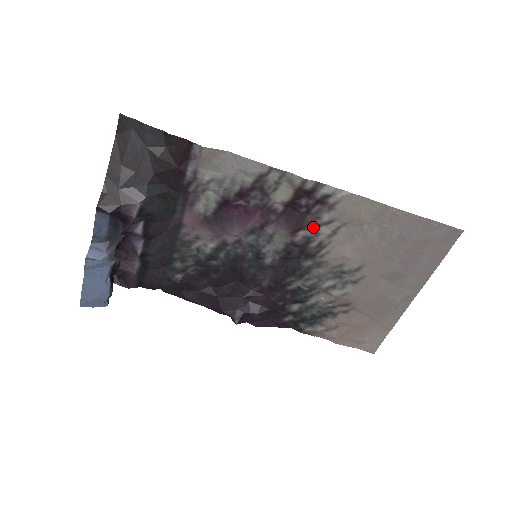
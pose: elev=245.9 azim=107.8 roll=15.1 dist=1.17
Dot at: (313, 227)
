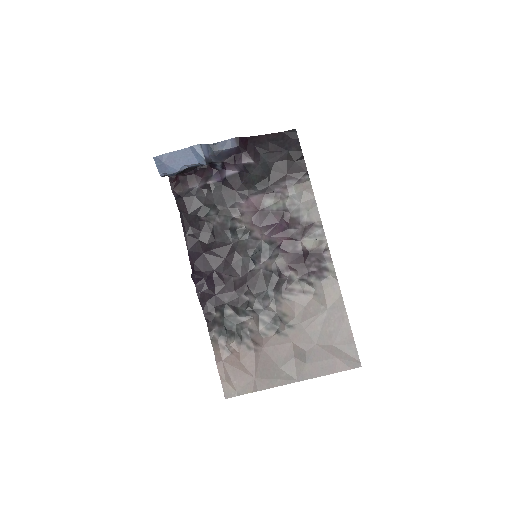
Dot at: (301, 276)
